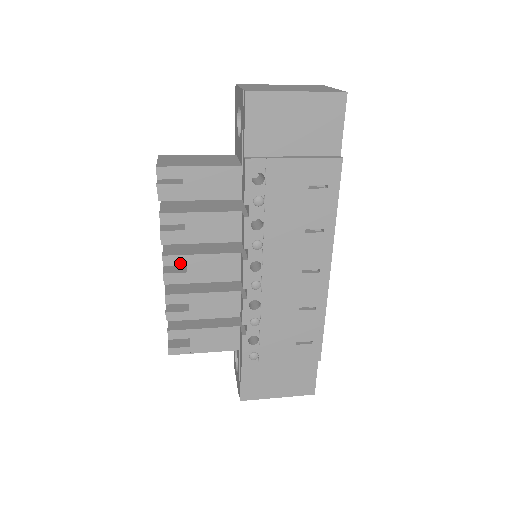
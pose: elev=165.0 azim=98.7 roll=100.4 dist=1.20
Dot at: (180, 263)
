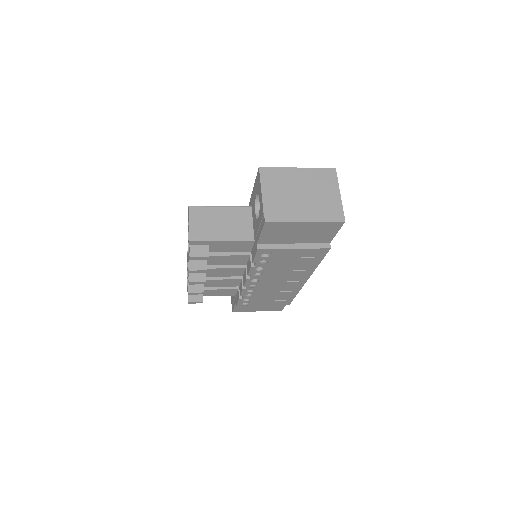
Dot at: occluded
